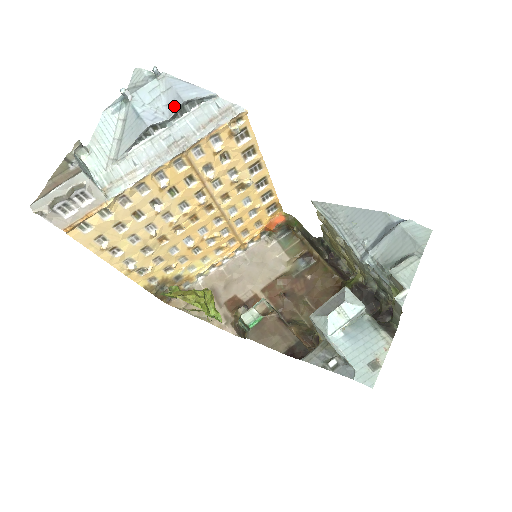
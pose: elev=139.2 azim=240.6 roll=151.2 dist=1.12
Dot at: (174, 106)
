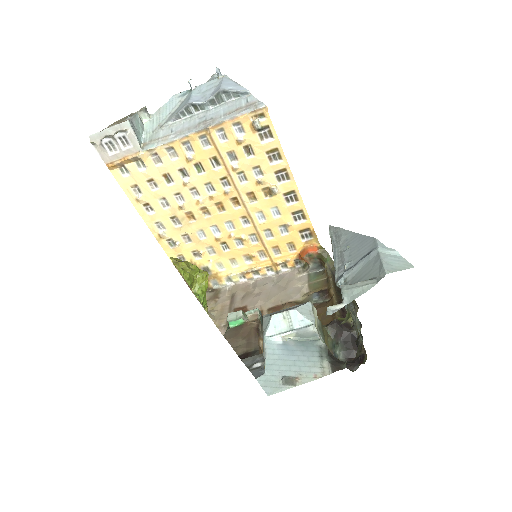
Dot at: (214, 93)
